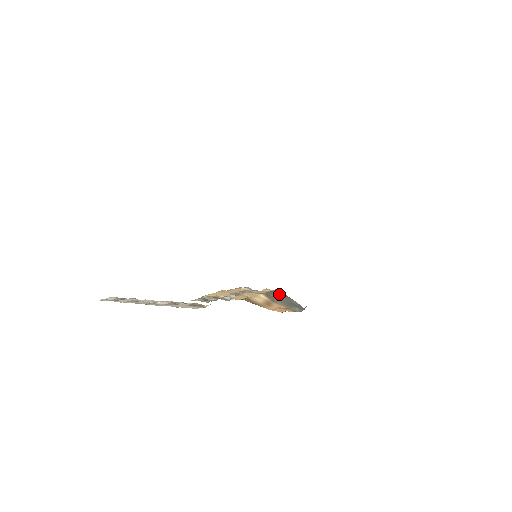
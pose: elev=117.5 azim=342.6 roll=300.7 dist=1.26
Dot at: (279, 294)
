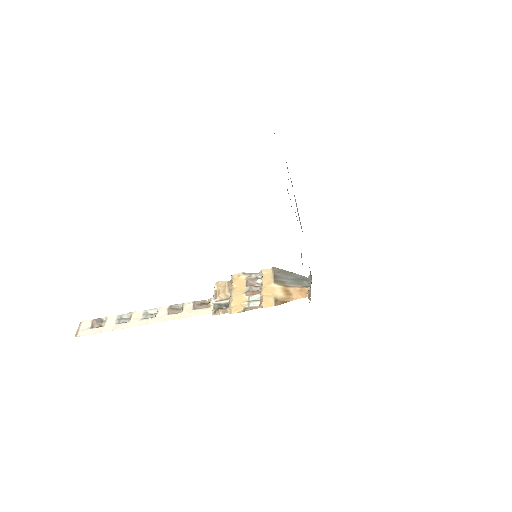
Dot at: (282, 274)
